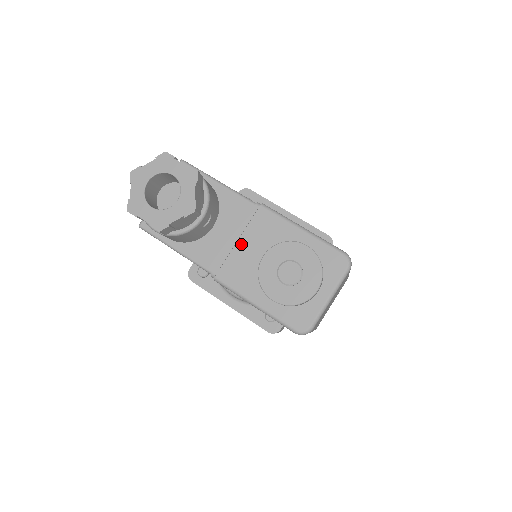
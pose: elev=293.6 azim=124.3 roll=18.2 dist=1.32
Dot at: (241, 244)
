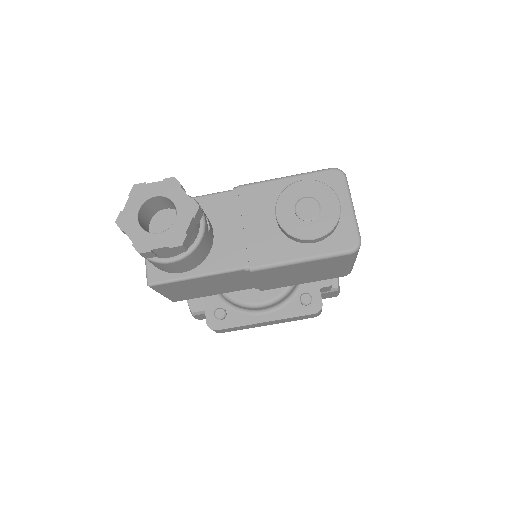
Dot at: (248, 226)
